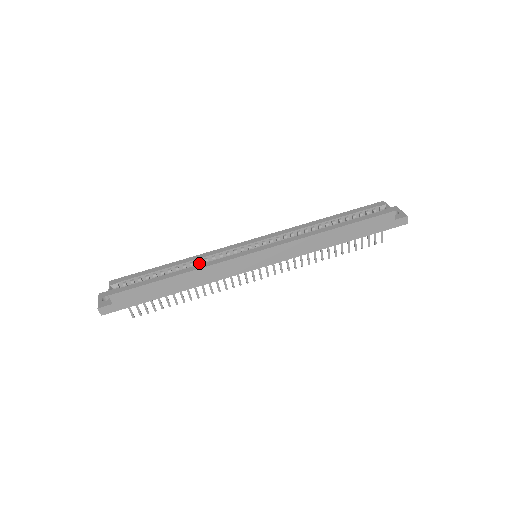
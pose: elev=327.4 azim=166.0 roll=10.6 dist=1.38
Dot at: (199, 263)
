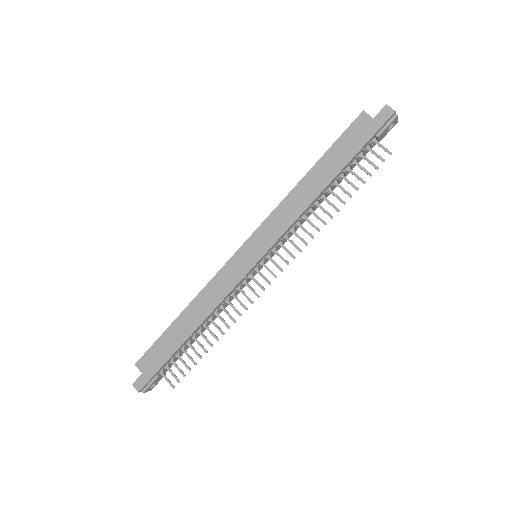
Dot at: occluded
